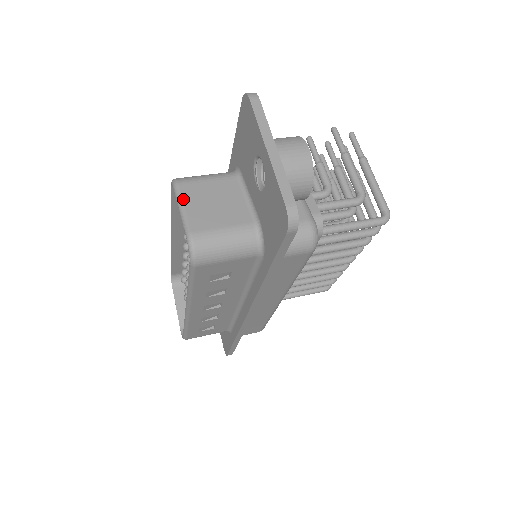
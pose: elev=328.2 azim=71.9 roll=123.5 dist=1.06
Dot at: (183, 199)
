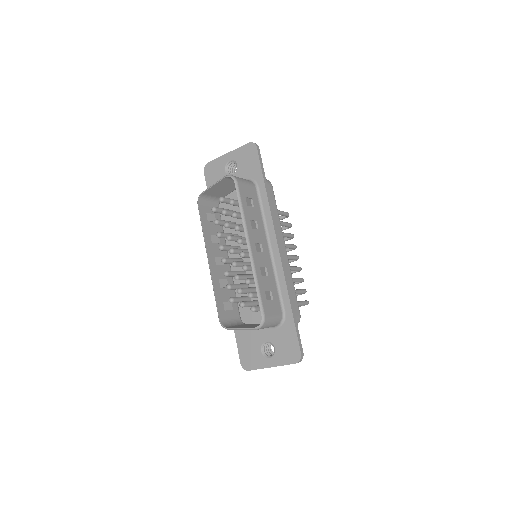
Dot at: (210, 187)
